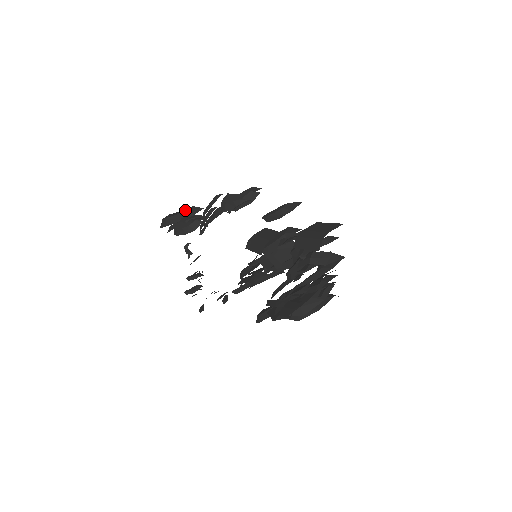
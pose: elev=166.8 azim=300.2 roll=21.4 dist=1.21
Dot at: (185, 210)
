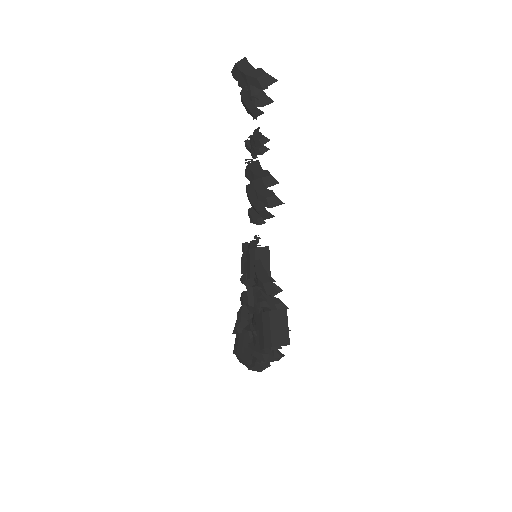
Dot at: (256, 76)
